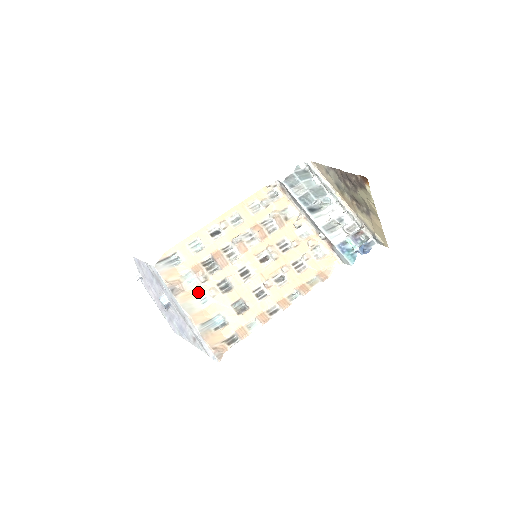
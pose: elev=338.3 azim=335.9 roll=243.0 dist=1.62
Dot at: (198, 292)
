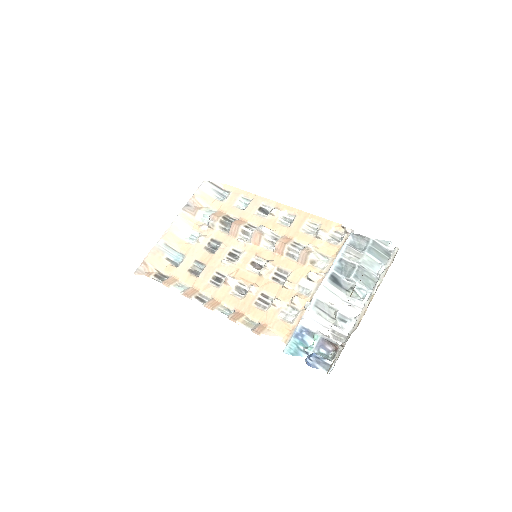
Dot at: (198, 228)
